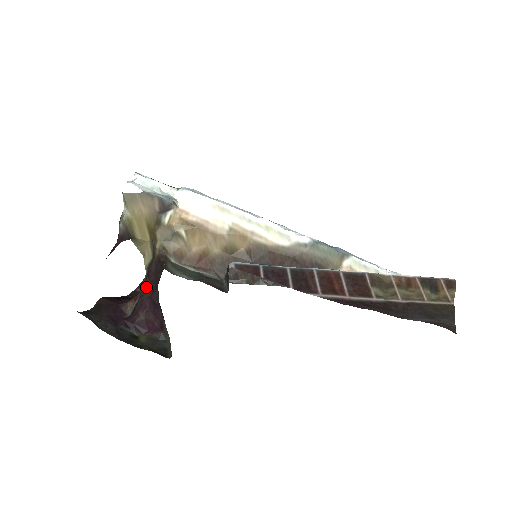
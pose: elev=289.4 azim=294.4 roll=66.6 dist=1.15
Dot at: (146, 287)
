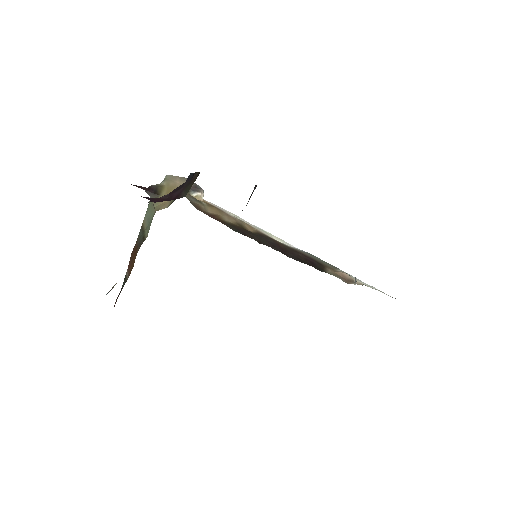
Dot at: occluded
